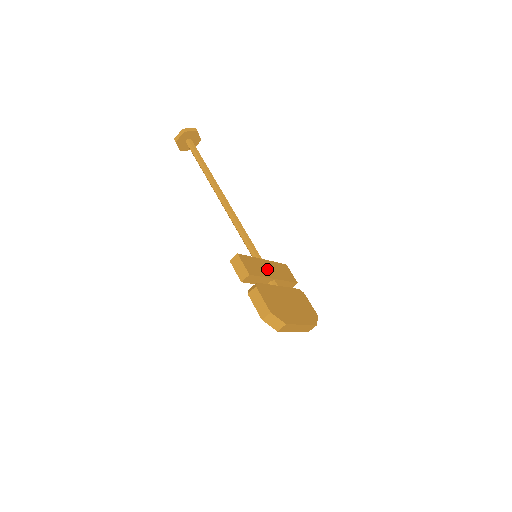
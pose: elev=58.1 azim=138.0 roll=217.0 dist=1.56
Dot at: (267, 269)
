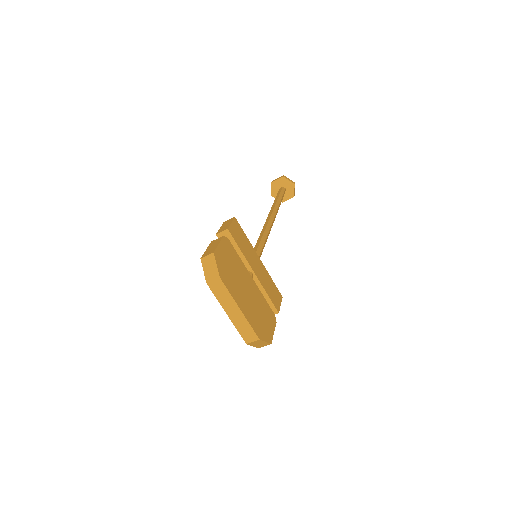
Dot at: (254, 261)
